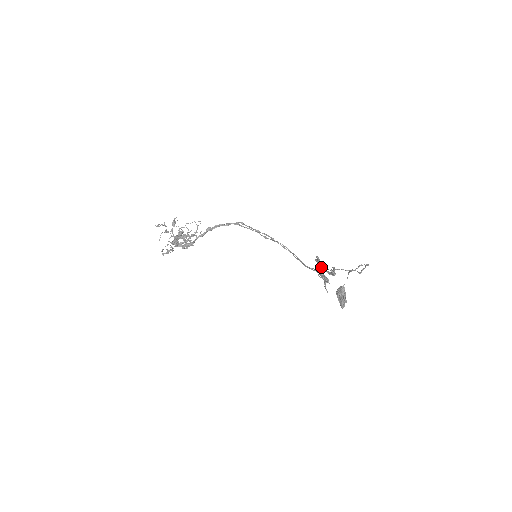
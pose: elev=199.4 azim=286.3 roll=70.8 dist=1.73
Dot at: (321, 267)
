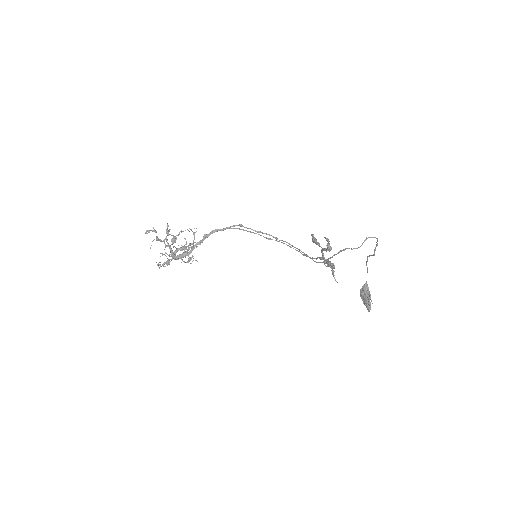
Dot at: (321, 249)
